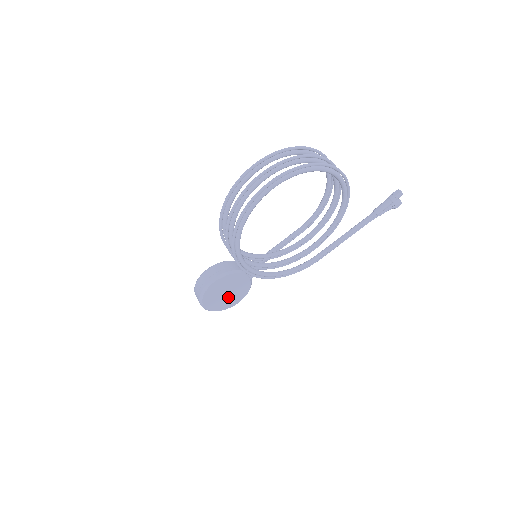
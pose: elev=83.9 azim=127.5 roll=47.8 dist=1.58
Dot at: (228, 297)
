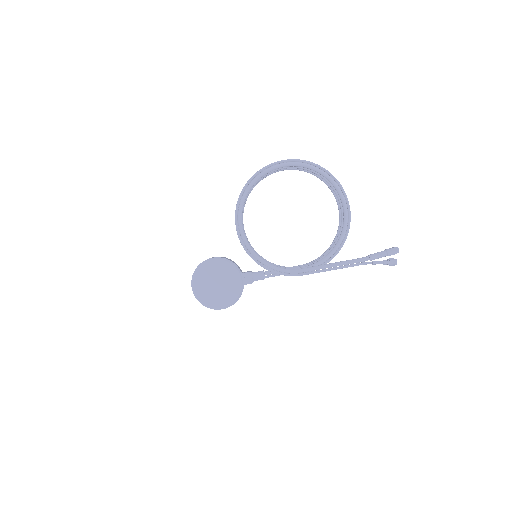
Dot at: (216, 291)
